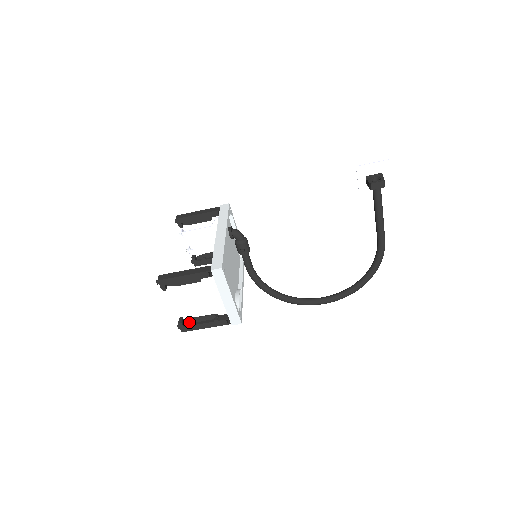
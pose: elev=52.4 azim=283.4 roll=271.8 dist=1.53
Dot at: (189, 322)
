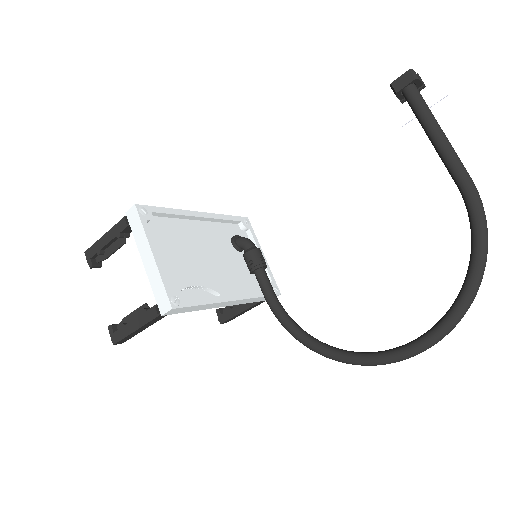
Dot at: (123, 326)
